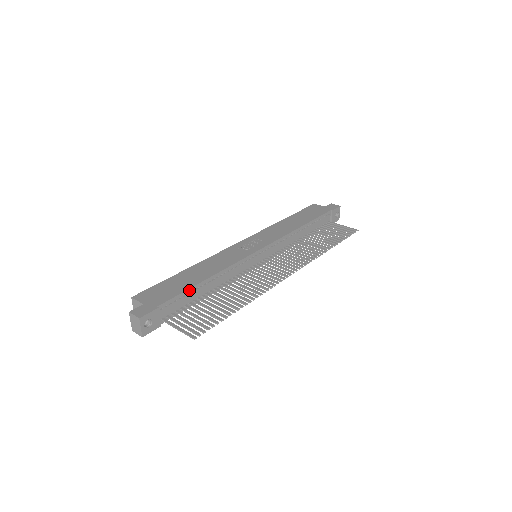
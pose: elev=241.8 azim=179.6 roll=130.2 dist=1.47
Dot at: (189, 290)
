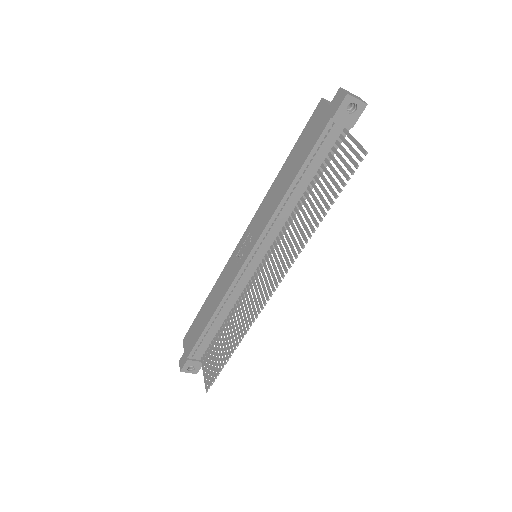
Dot at: (202, 335)
